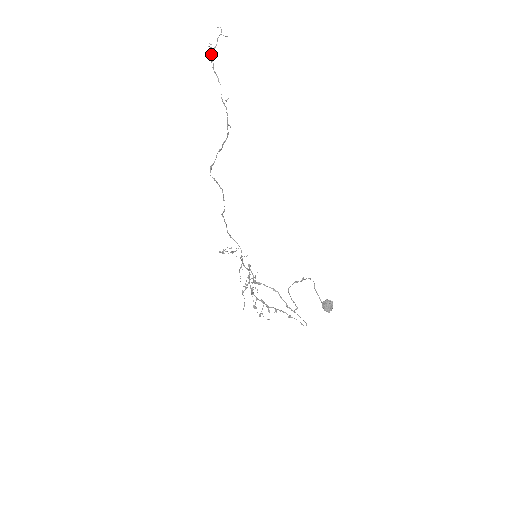
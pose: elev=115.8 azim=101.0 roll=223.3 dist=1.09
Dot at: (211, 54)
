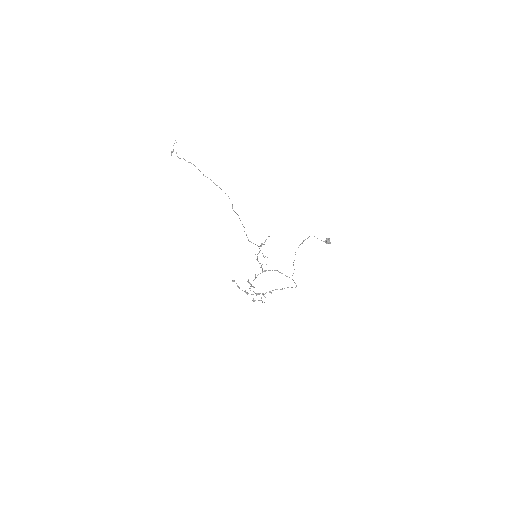
Dot at: occluded
